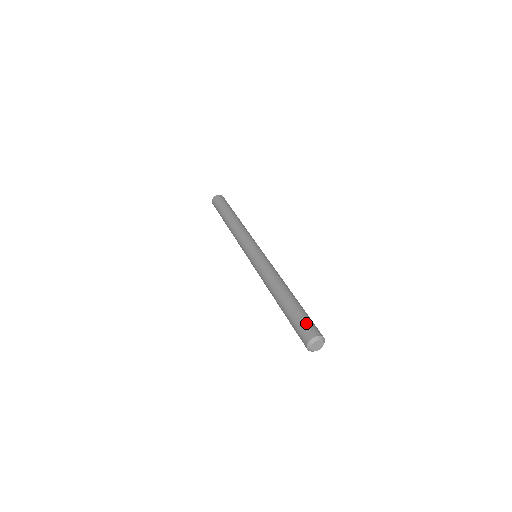
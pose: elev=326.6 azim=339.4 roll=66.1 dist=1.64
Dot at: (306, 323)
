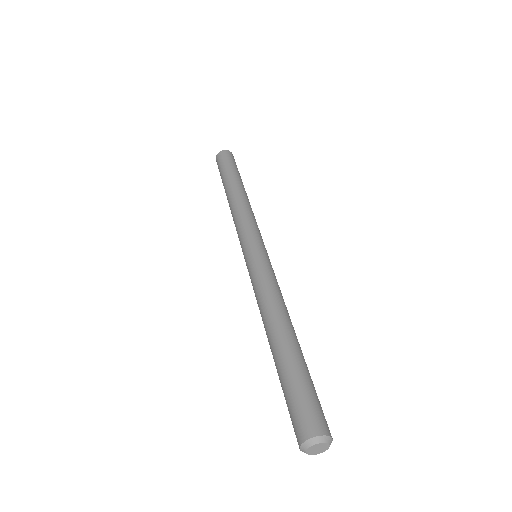
Dot at: (318, 404)
